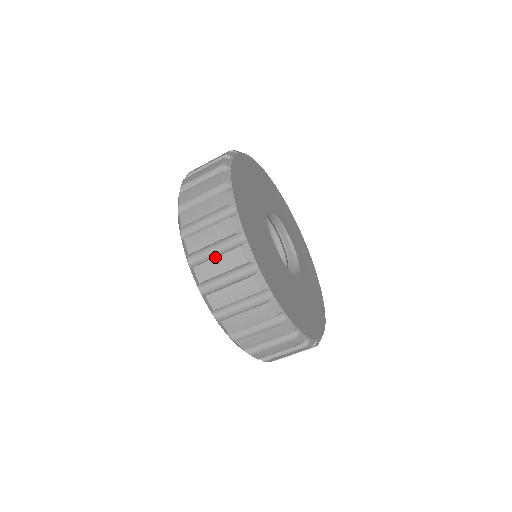
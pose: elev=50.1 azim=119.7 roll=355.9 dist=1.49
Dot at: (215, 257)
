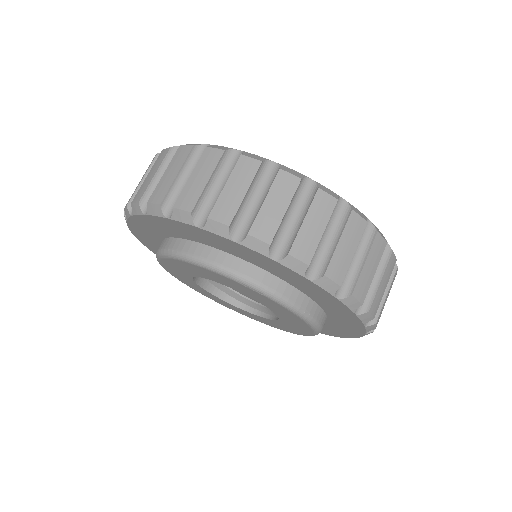
Dot at: occluded
